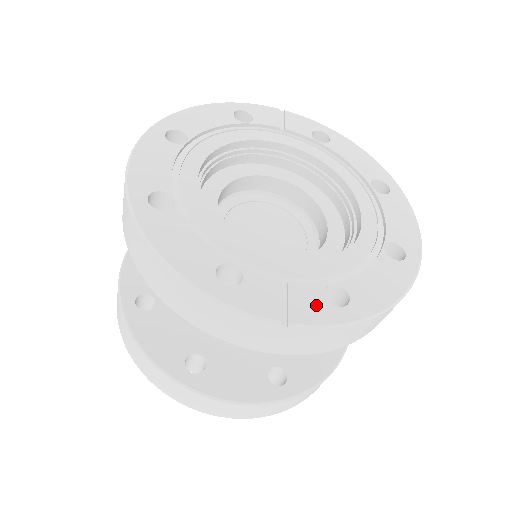
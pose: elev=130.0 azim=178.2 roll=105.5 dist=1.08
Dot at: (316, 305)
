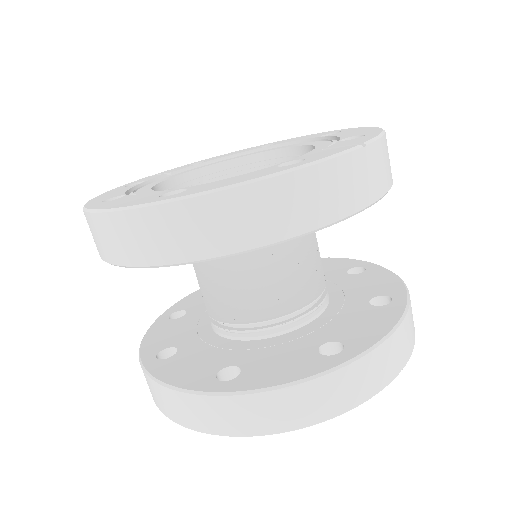
Dot at: (355, 140)
